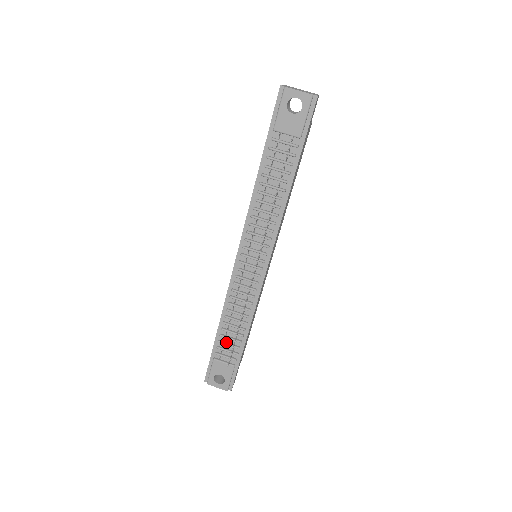
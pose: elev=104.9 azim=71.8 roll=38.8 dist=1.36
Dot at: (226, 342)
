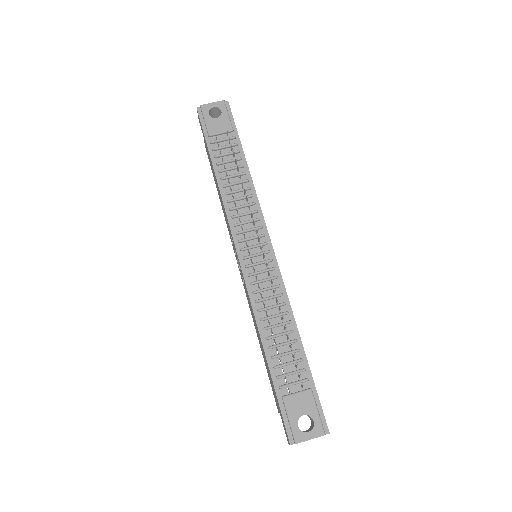
Dot at: (283, 363)
